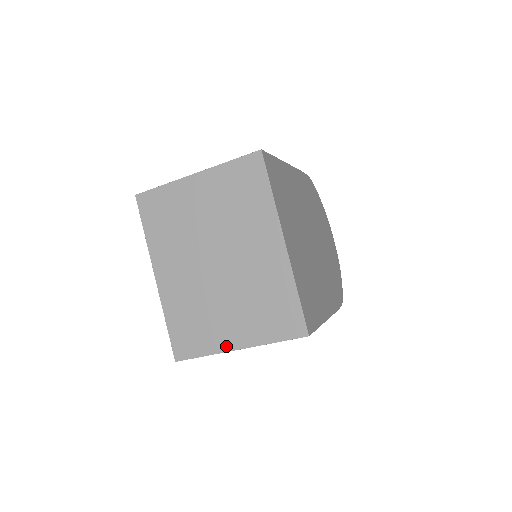
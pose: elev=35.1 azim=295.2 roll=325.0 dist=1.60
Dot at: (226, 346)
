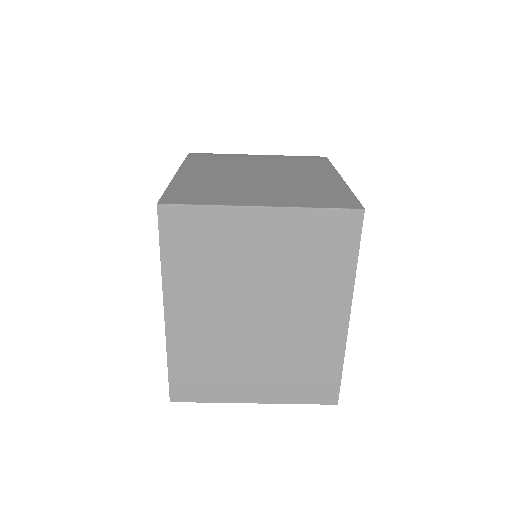
Dot at: (241, 398)
